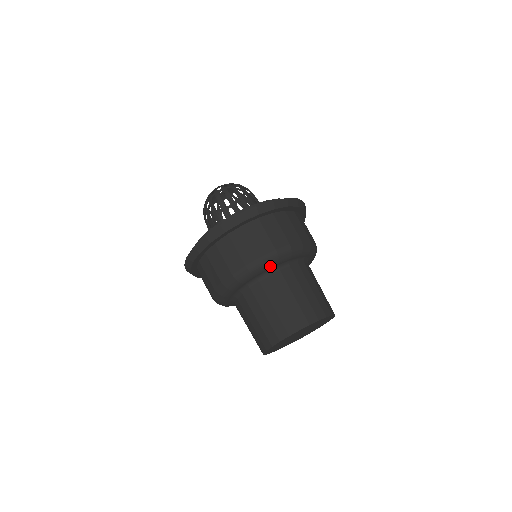
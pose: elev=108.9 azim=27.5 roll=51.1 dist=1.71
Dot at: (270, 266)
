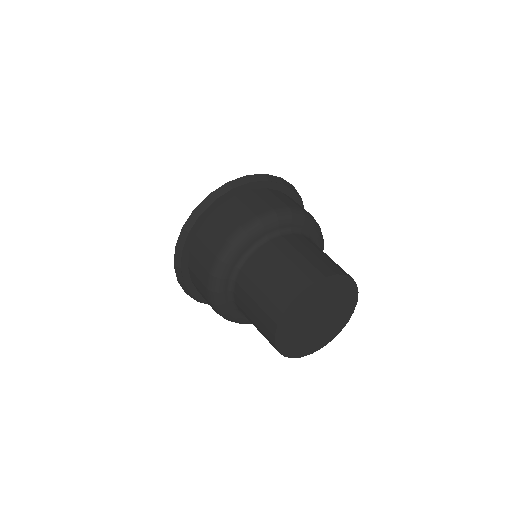
Dot at: (283, 222)
